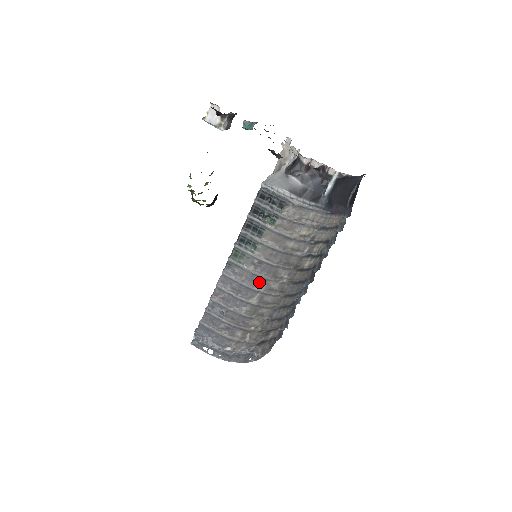
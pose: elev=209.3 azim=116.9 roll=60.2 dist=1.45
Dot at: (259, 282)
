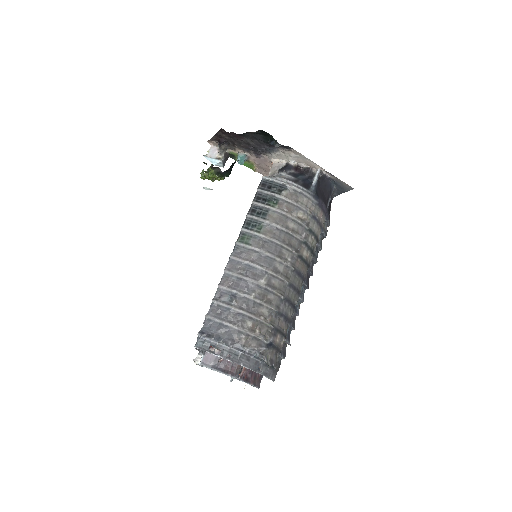
Dot at: (266, 262)
